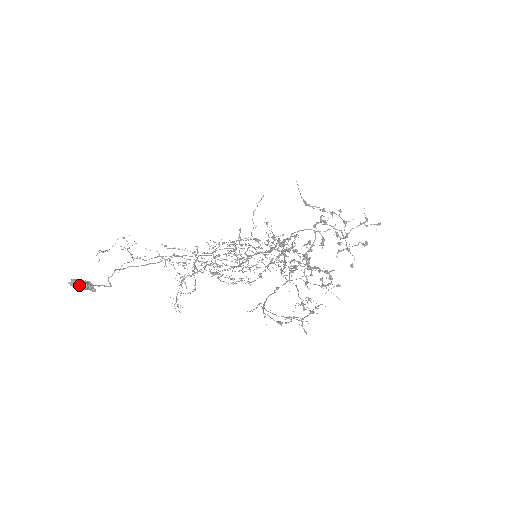
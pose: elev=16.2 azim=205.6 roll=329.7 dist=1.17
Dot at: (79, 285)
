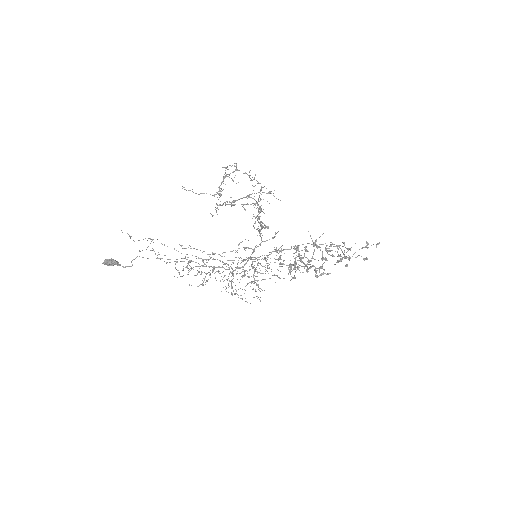
Dot at: (108, 260)
